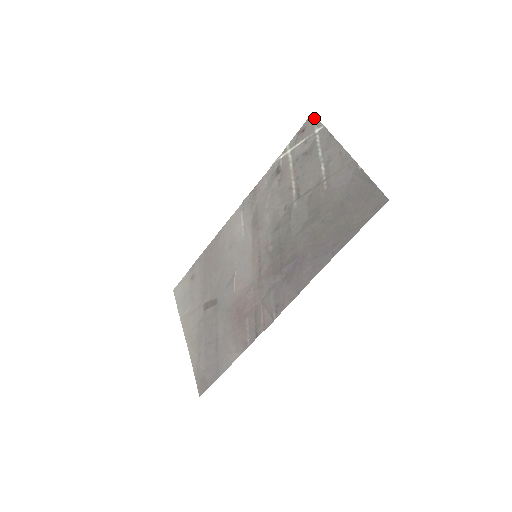
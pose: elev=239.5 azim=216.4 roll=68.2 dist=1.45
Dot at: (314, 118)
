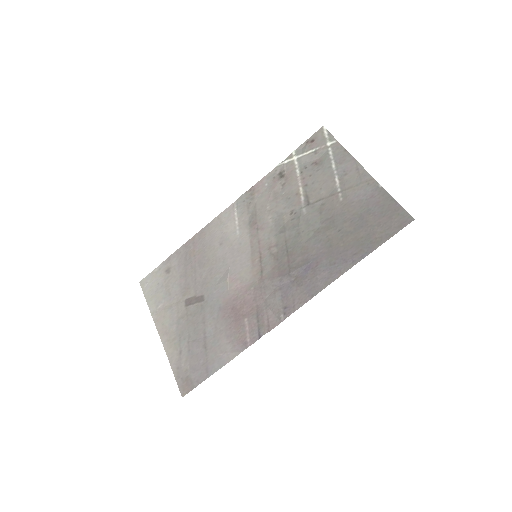
Dot at: (326, 131)
